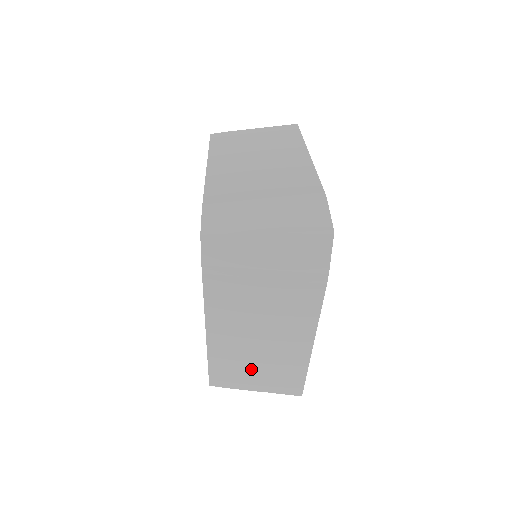
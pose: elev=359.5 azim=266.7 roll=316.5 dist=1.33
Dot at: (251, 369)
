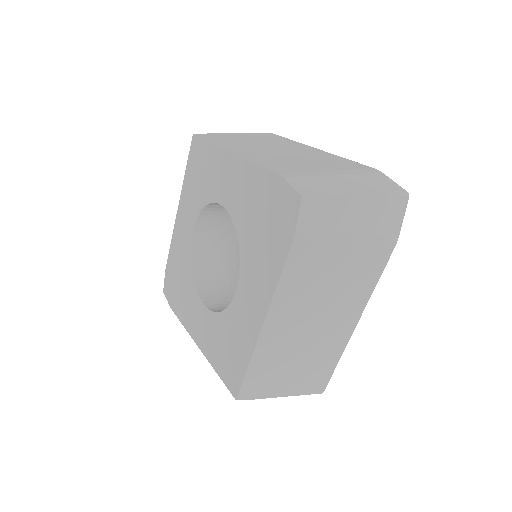
Dot at: (289, 366)
